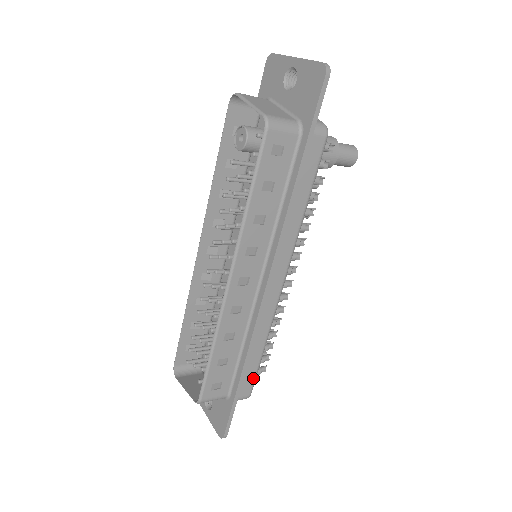
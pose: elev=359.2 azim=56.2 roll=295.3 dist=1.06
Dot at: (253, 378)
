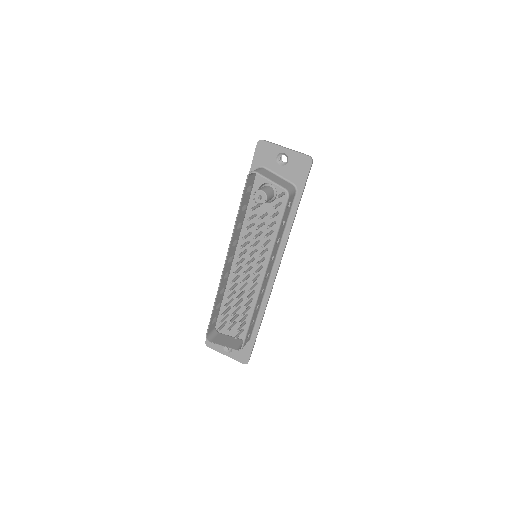
Dot at: occluded
